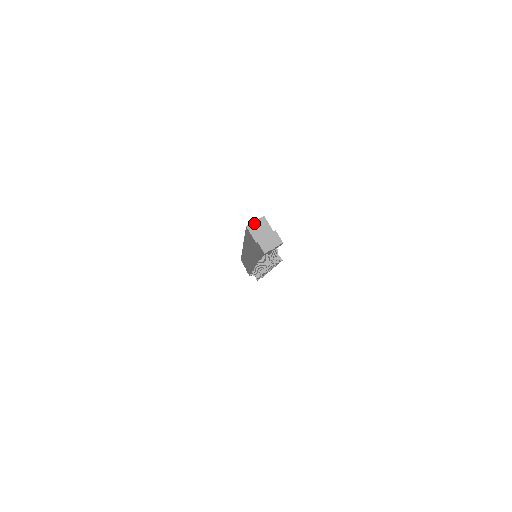
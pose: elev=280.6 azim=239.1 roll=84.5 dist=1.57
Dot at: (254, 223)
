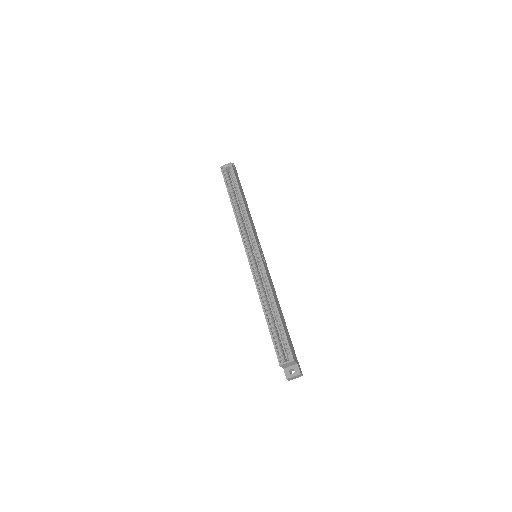
Dot at: (286, 364)
